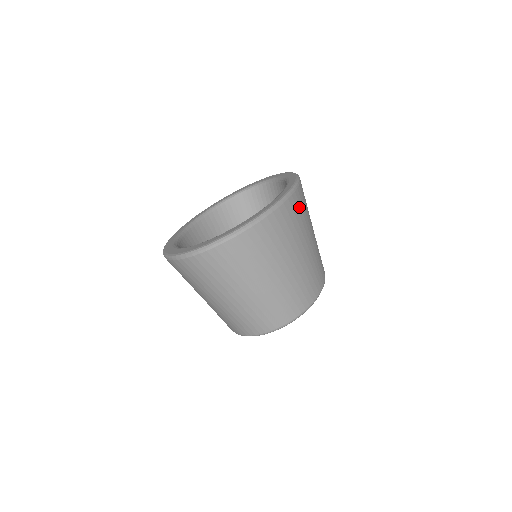
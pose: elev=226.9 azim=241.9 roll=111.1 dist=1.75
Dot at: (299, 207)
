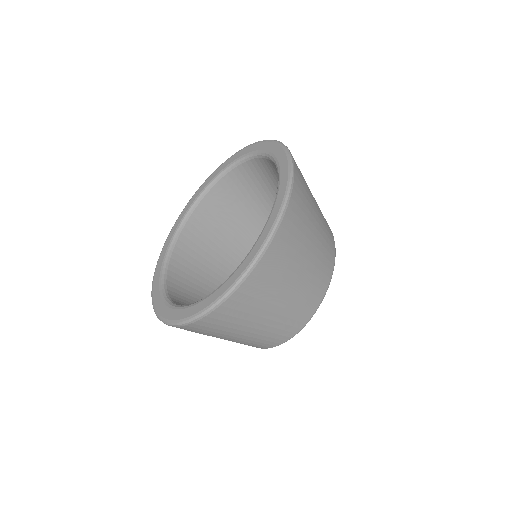
Dot at: (273, 264)
